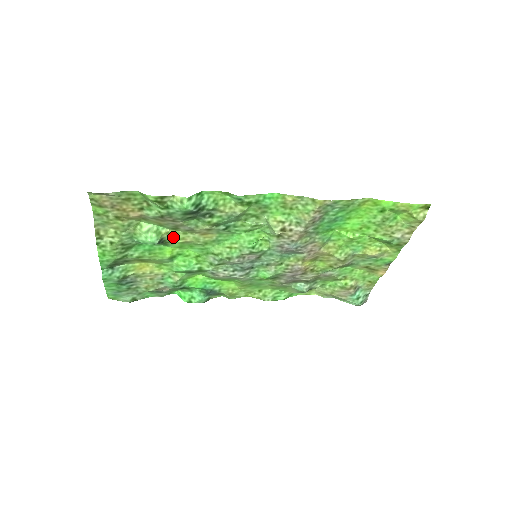
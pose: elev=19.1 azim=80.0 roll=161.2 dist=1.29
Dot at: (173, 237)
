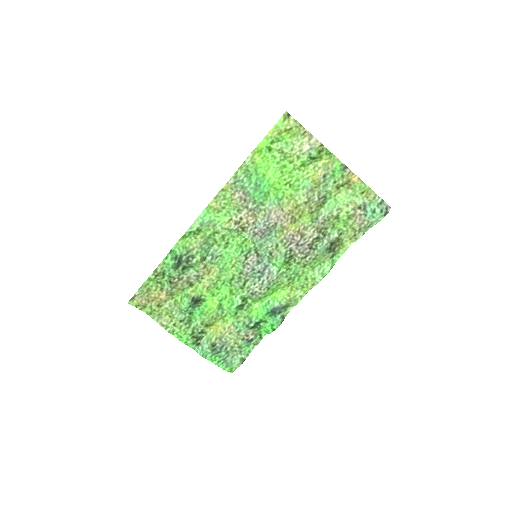
Dot at: (198, 291)
